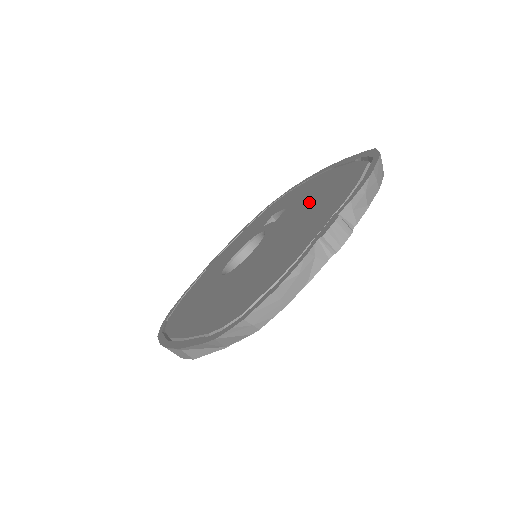
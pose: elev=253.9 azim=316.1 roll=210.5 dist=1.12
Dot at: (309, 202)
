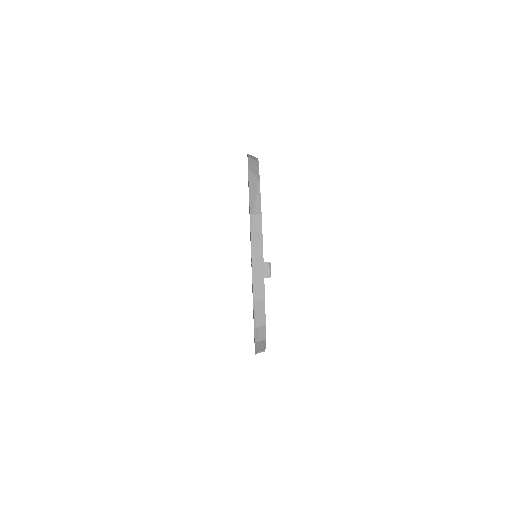
Dot at: occluded
